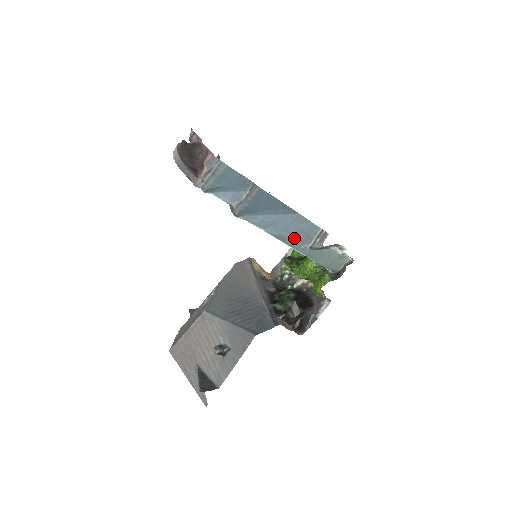
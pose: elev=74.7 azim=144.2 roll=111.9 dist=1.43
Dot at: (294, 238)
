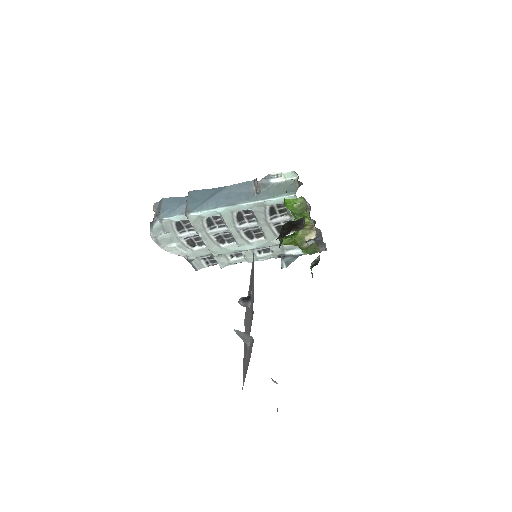
Dot at: (239, 198)
